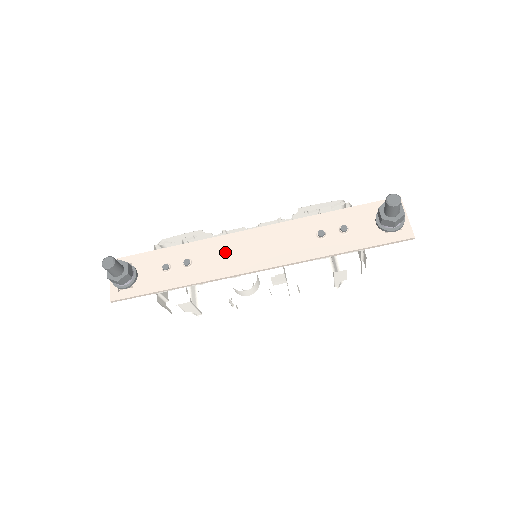
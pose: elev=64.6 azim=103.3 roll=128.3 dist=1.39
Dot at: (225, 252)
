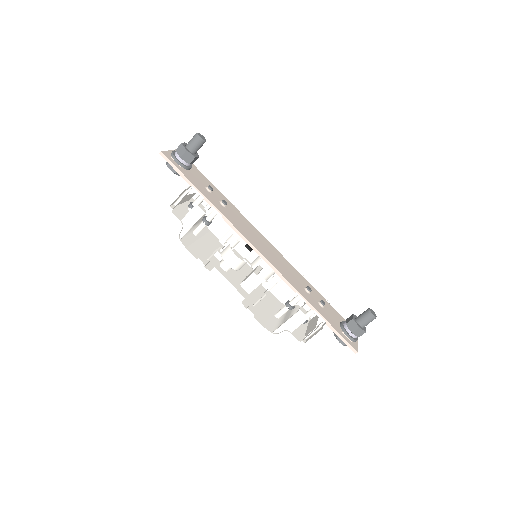
Dot at: (248, 228)
